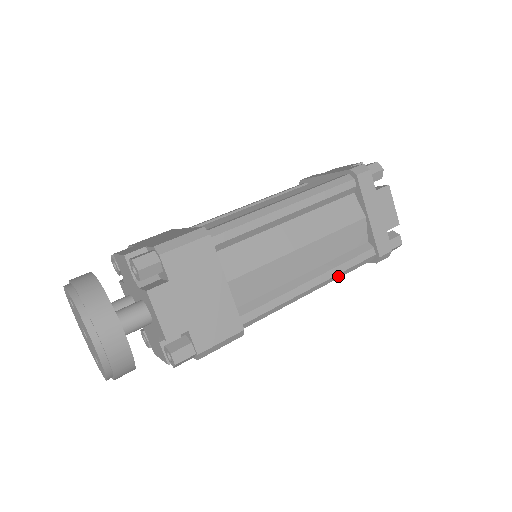
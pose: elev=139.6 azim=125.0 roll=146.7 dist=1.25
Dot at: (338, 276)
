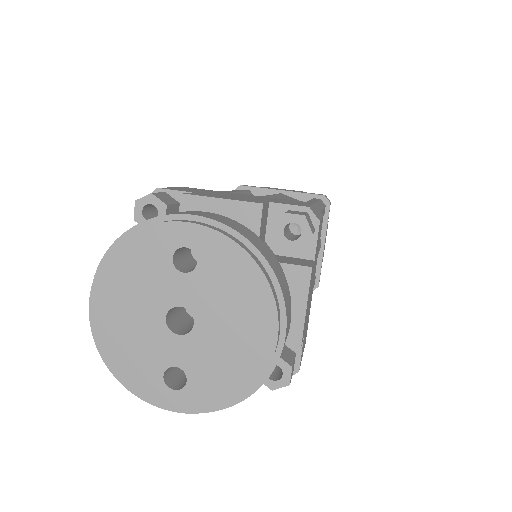
Dot at: occluded
